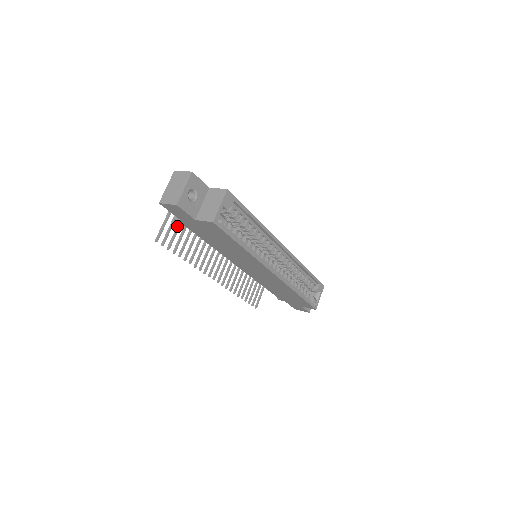
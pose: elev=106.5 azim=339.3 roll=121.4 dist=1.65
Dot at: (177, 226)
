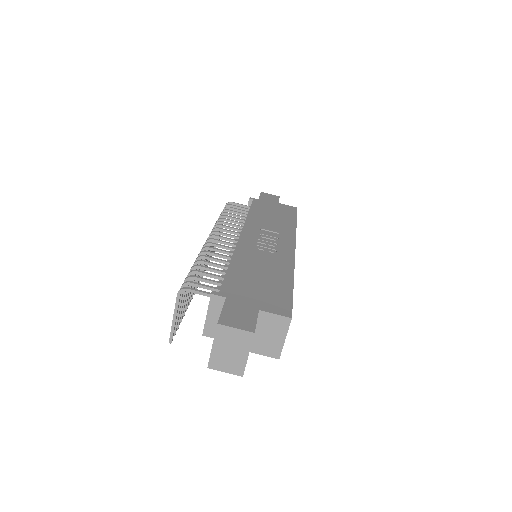
Dot at: occluded
